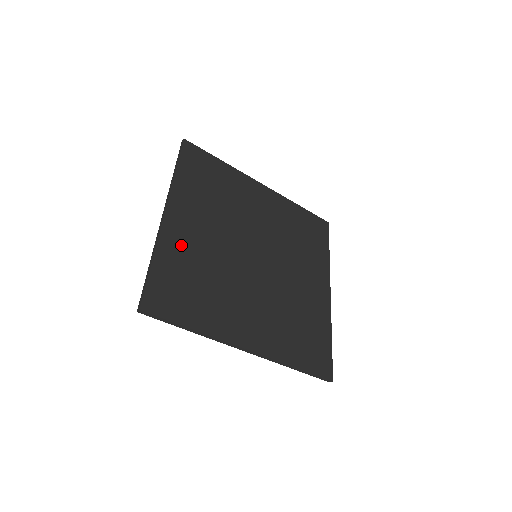
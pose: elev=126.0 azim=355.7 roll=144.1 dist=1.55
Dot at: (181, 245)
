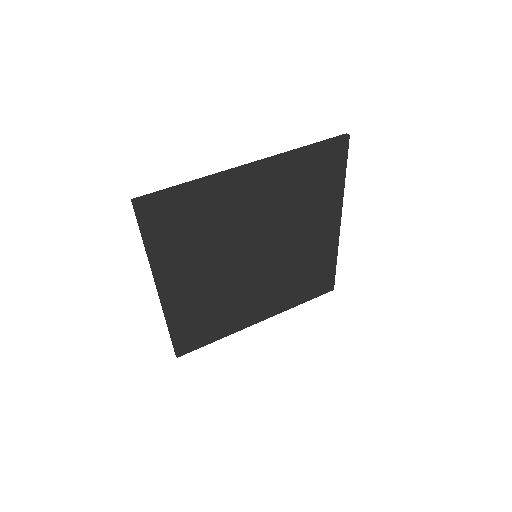
Dot at: (223, 197)
